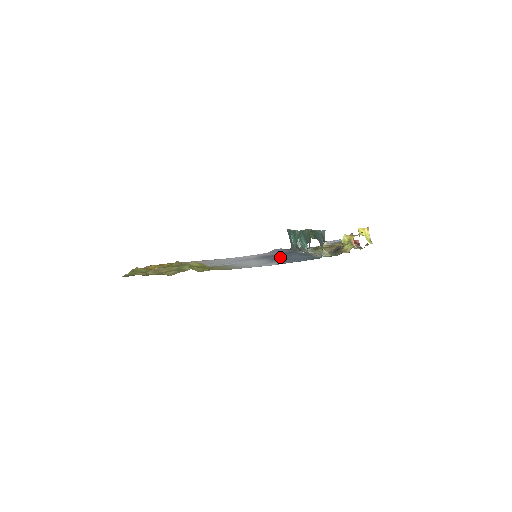
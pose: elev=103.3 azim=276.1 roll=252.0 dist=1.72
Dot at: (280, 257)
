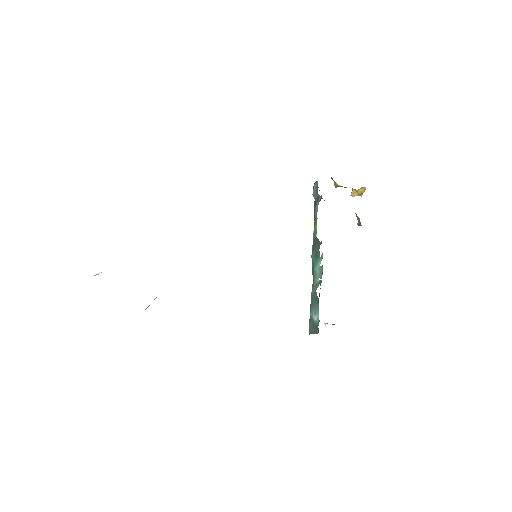
Dot at: occluded
